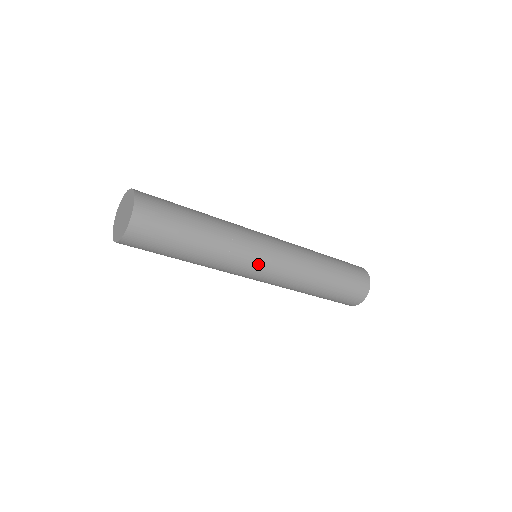
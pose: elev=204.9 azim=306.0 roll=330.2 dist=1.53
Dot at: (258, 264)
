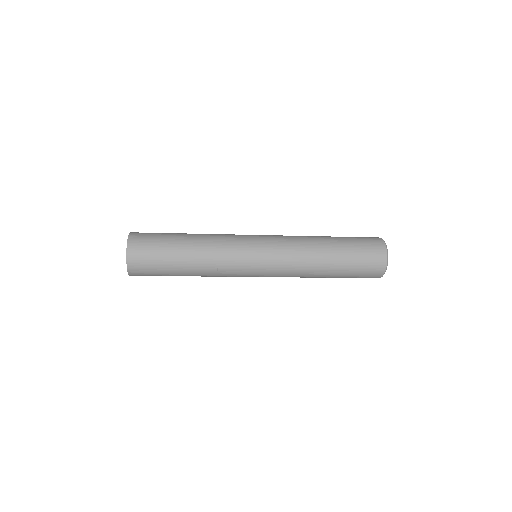
Dot at: (249, 272)
